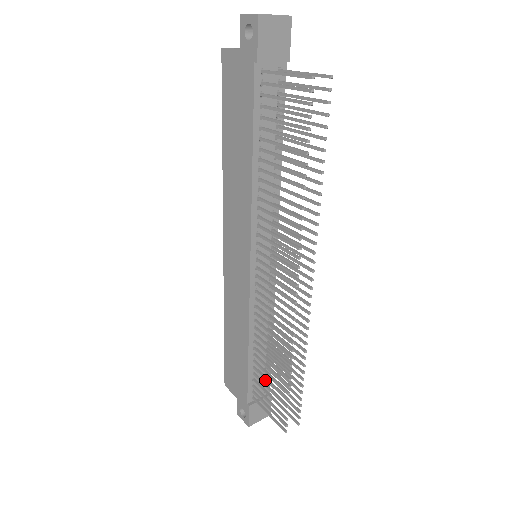
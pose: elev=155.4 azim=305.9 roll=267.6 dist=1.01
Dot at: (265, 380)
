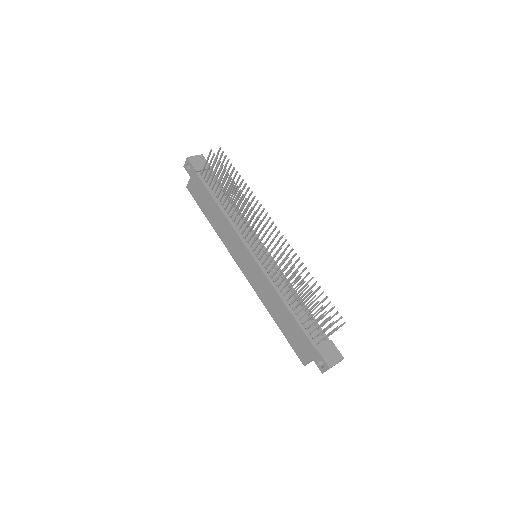
Dot at: (317, 330)
